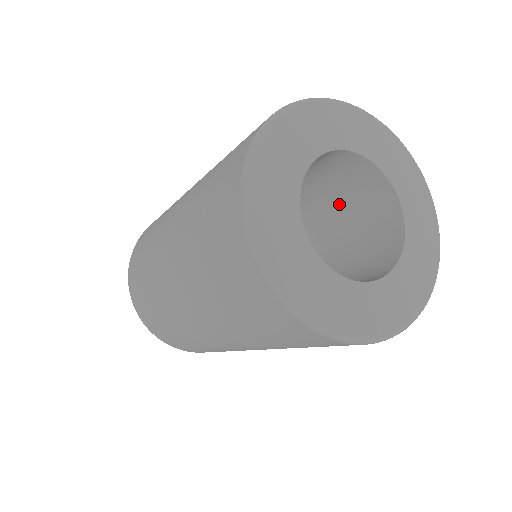
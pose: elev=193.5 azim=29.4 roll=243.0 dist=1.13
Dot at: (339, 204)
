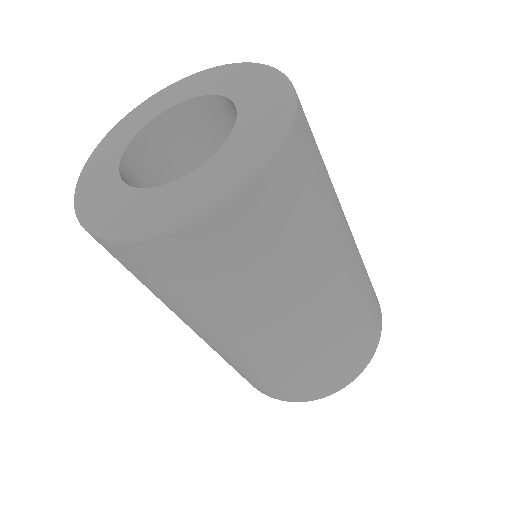
Dot at: occluded
